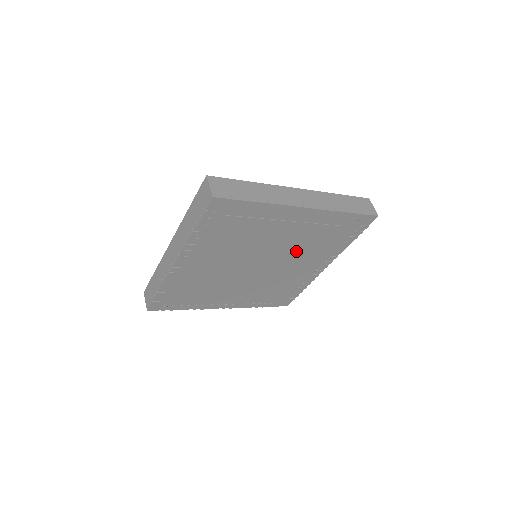
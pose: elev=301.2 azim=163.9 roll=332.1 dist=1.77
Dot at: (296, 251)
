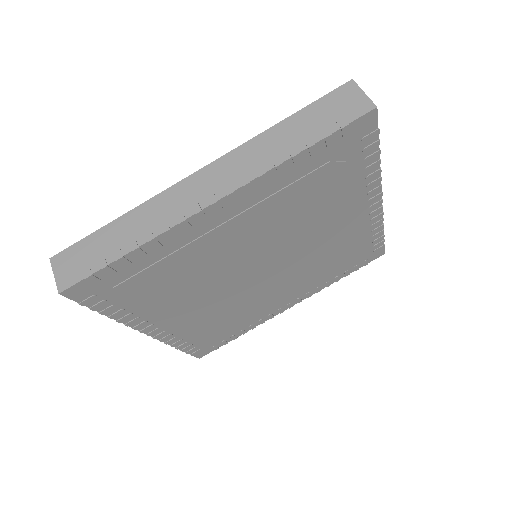
Dot at: (294, 229)
